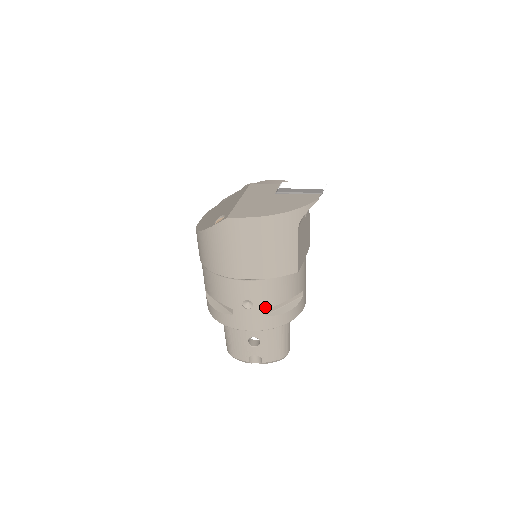
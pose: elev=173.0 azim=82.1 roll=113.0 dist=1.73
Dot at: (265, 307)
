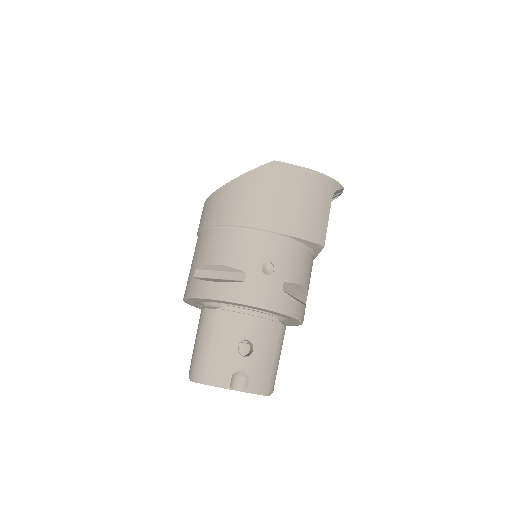
Dot at: (285, 278)
